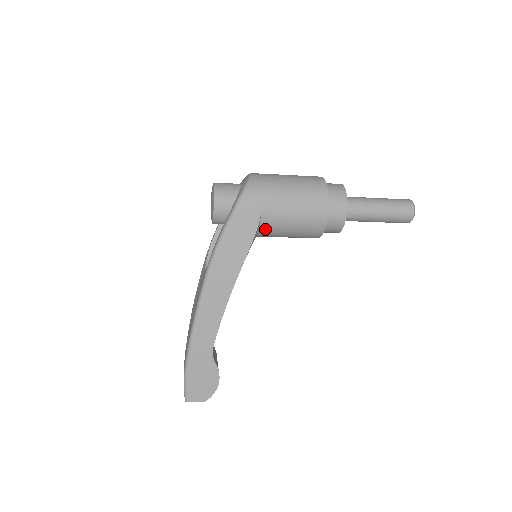
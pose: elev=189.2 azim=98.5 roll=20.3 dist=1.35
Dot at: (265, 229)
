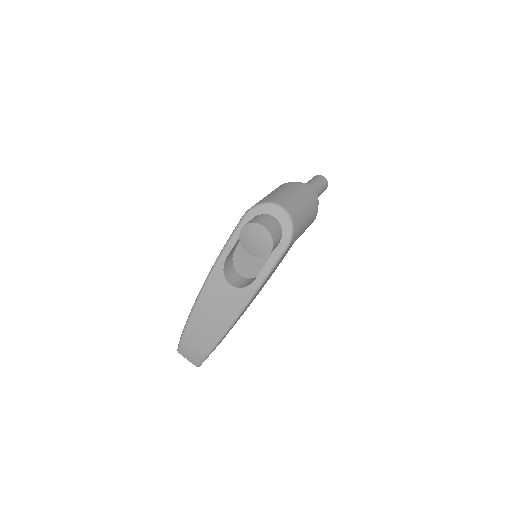
Dot at: occluded
